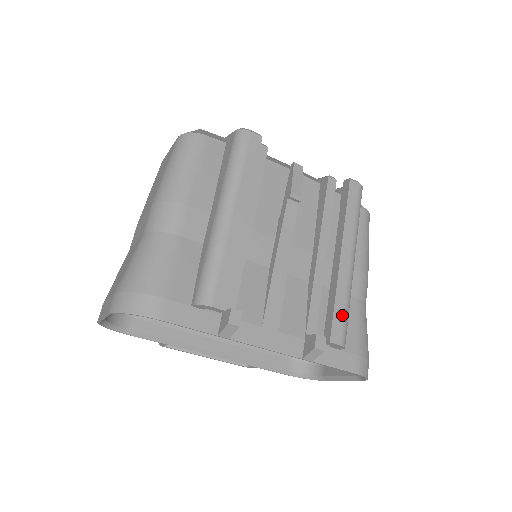
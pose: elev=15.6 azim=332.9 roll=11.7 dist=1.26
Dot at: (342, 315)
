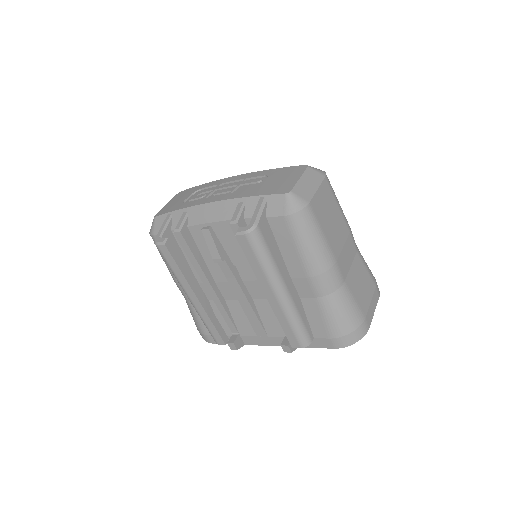
Dot at: (291, 332)
